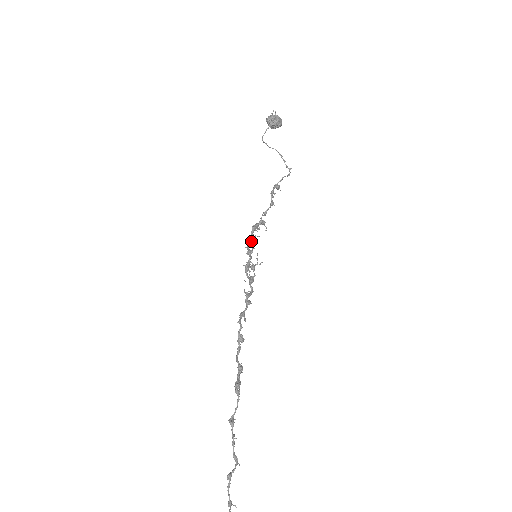
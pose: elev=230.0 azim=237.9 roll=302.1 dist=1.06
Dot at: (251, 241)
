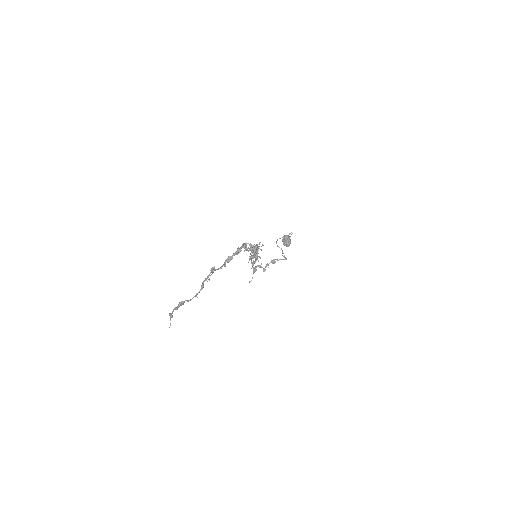
Dot at: (257, 249)
